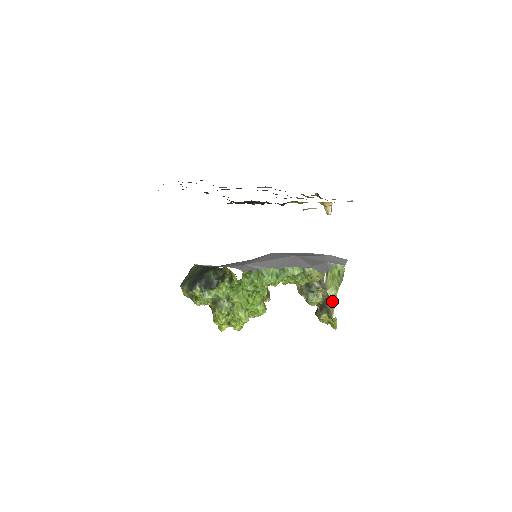
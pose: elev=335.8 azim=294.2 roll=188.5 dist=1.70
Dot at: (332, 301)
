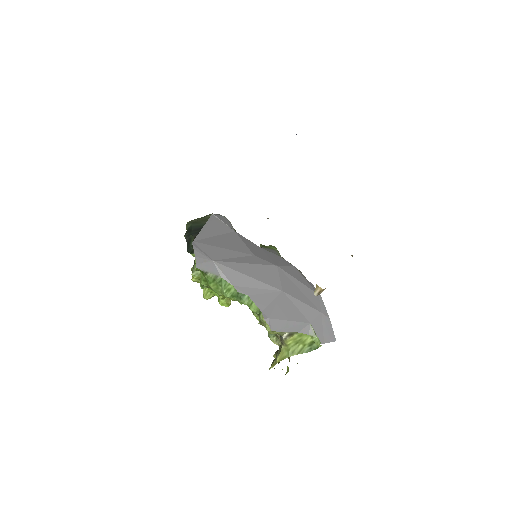
Dot at: (278, 358)
